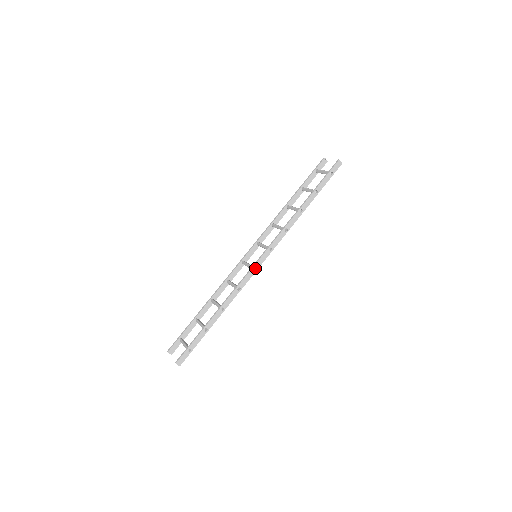
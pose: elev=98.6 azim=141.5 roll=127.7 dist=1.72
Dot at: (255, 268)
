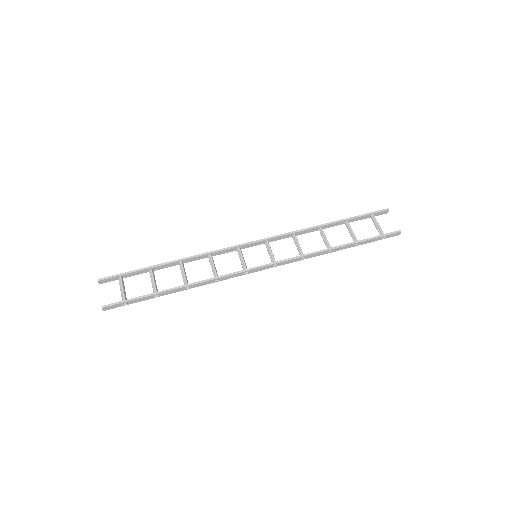
Dot at: (247, 271)
